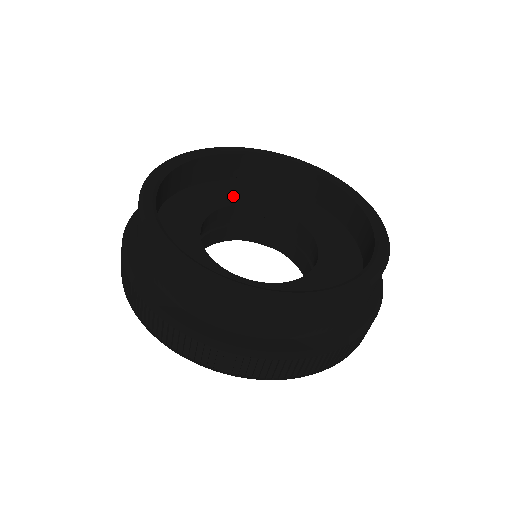
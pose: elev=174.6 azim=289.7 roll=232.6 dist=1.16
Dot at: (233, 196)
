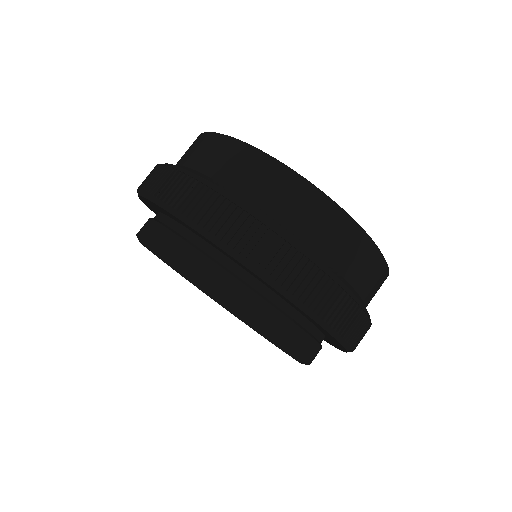
Dot at: occluded
